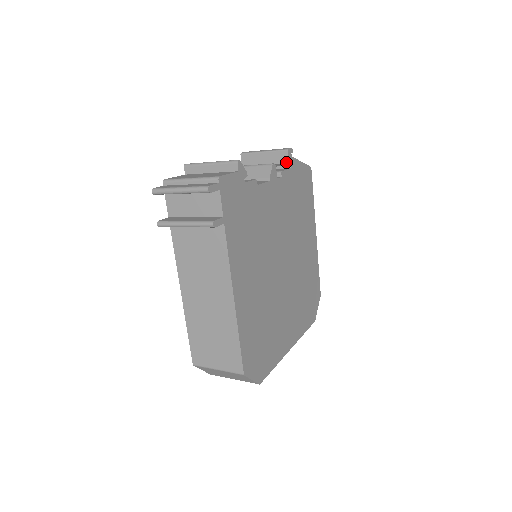
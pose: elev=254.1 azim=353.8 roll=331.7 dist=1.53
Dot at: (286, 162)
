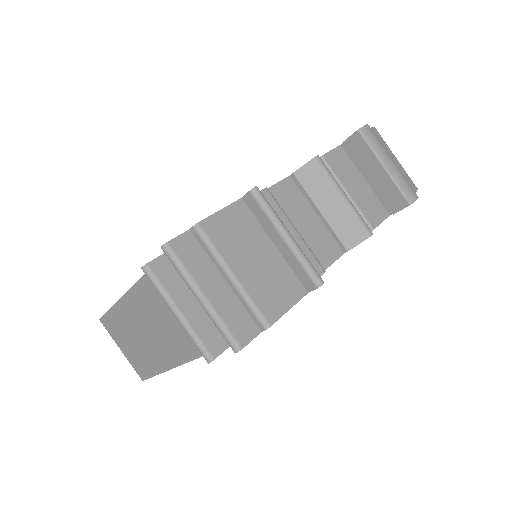
Dot at: (393, 210)
